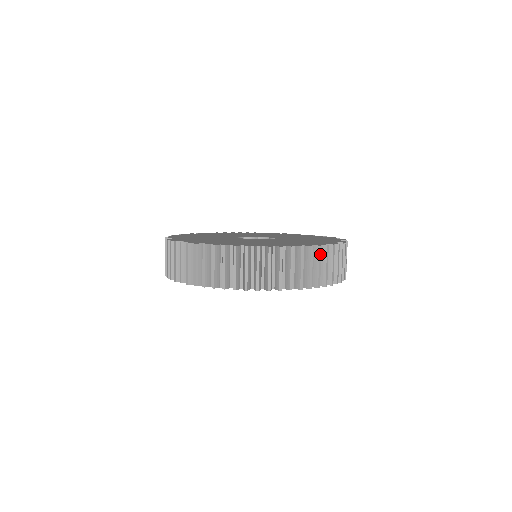
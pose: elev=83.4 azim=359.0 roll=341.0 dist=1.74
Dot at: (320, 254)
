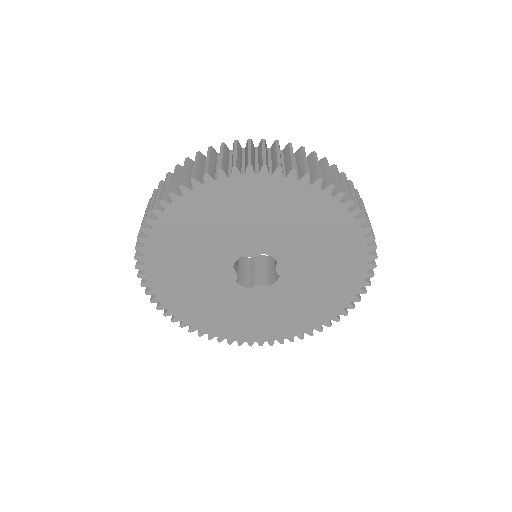
Dot at: (277, 145)
